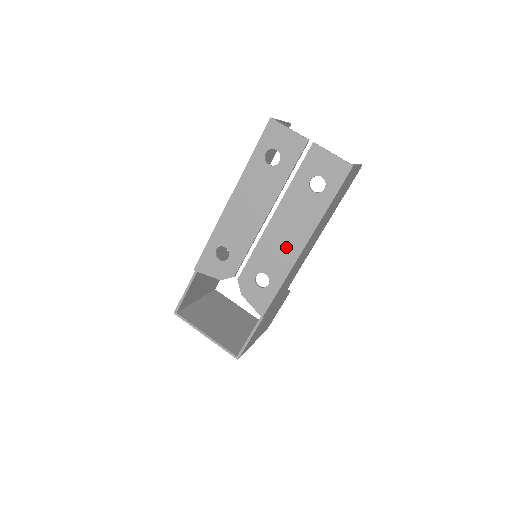
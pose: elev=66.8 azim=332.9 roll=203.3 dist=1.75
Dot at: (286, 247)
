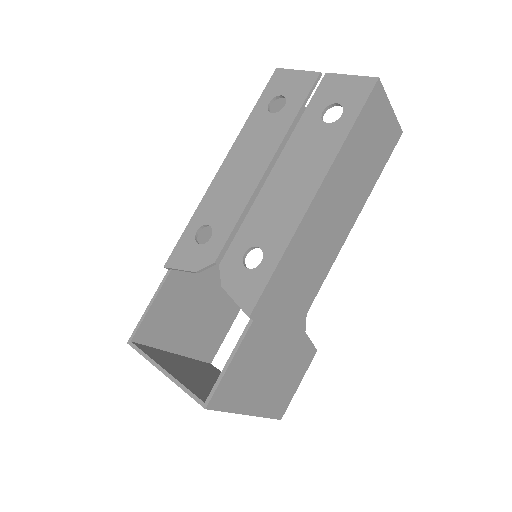
Dot at: (289, 201)
